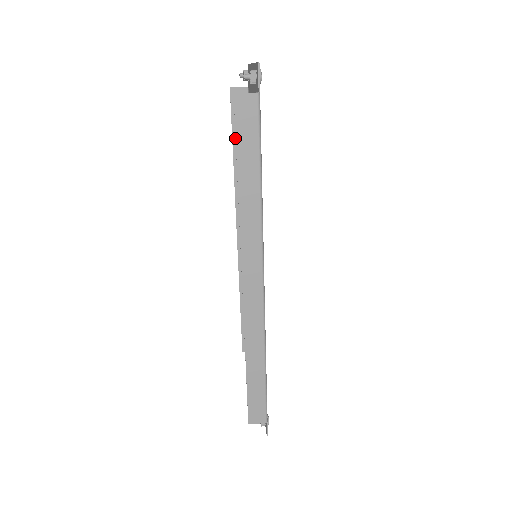
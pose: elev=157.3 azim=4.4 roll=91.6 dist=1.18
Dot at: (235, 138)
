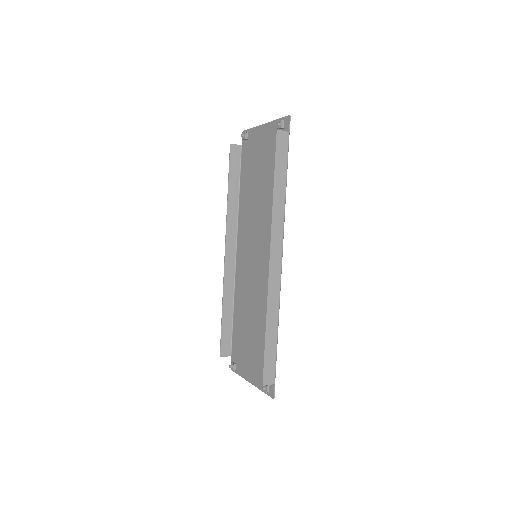
Dot at: (230, 178)
